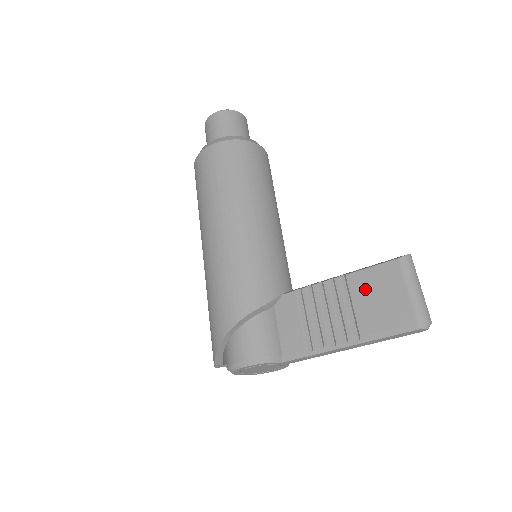
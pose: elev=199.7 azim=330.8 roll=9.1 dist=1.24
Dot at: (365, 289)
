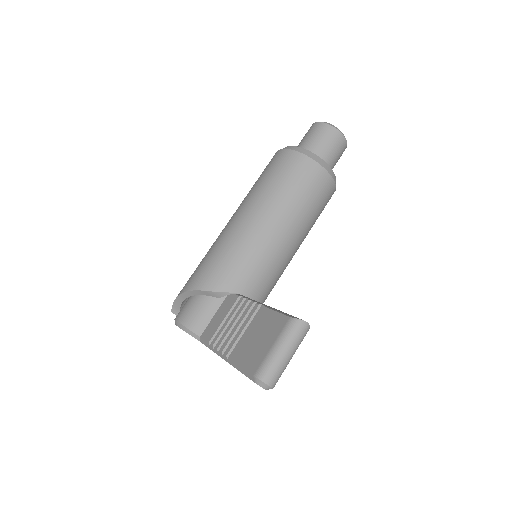
Dot at: (260, 325)
